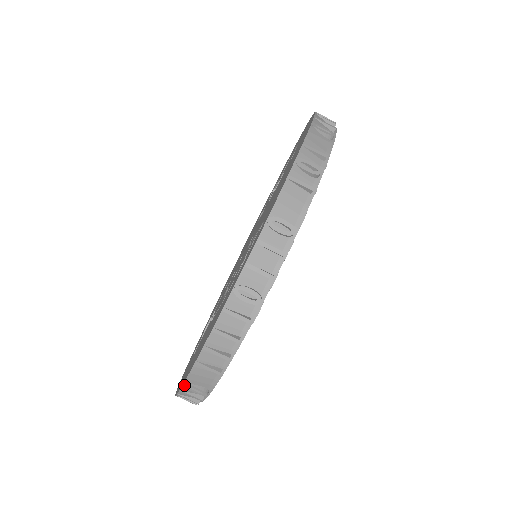
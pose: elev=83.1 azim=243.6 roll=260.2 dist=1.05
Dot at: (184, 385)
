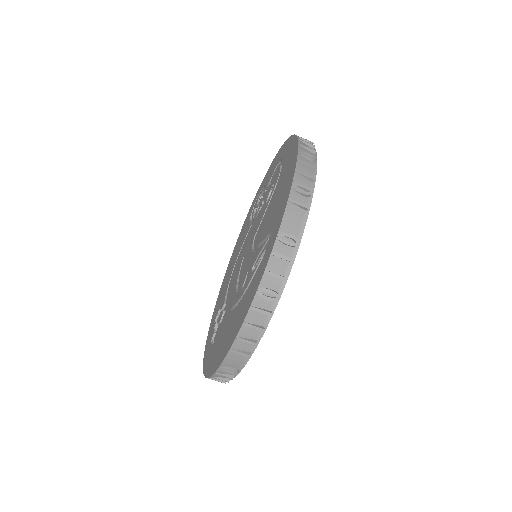
Dot at: (219, 369)
